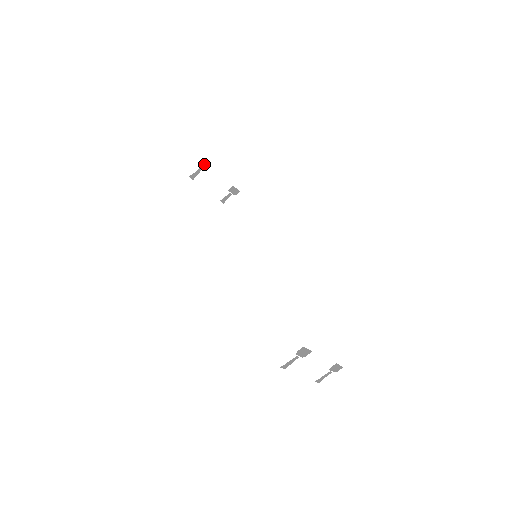
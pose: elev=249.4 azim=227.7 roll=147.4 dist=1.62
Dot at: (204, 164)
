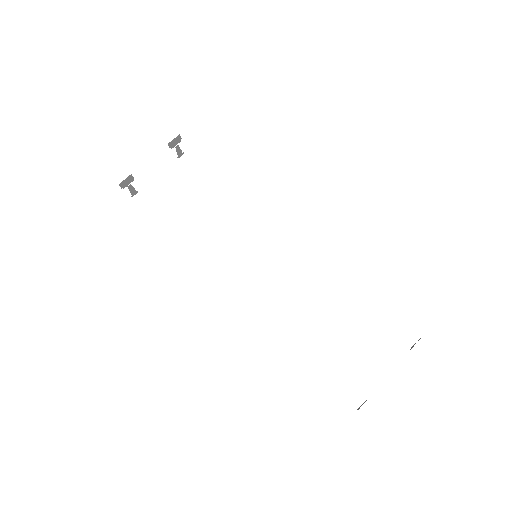
Dot at: (124, 182)
